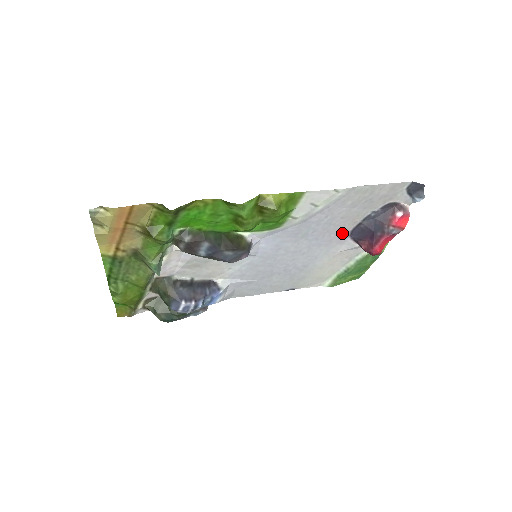
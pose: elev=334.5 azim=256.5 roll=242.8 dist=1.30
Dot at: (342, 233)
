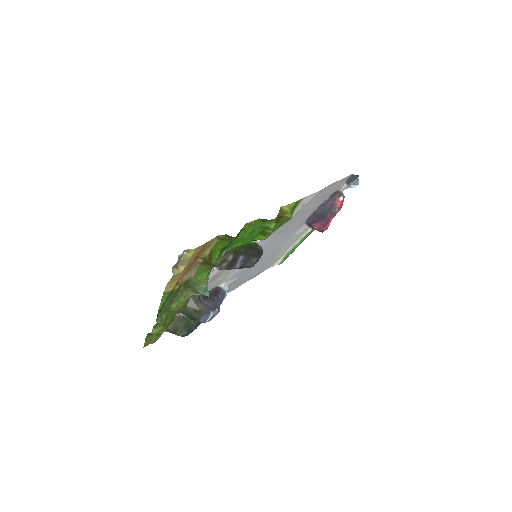
Dot at: (303, 221)
